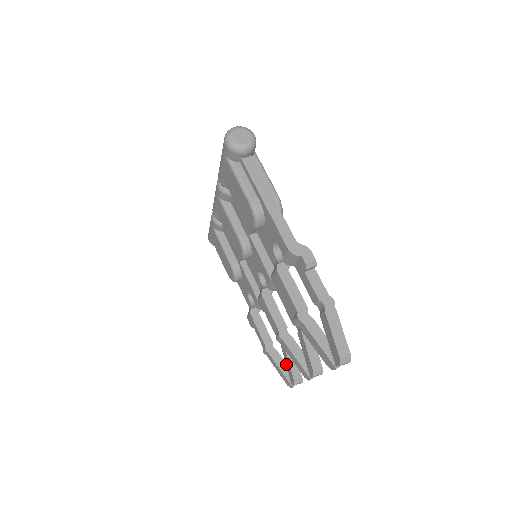
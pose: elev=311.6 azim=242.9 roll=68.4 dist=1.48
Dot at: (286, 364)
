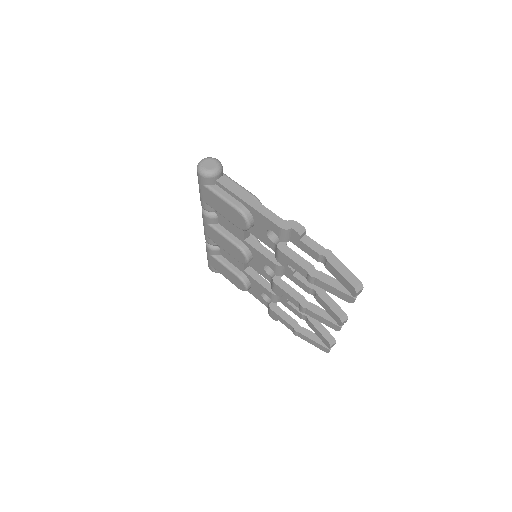
Dot at: (317, 334)
